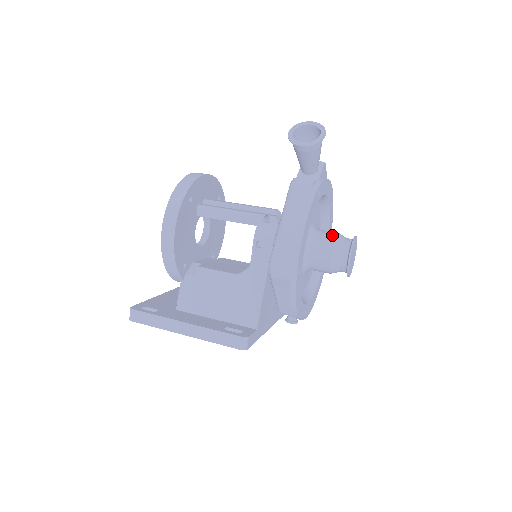
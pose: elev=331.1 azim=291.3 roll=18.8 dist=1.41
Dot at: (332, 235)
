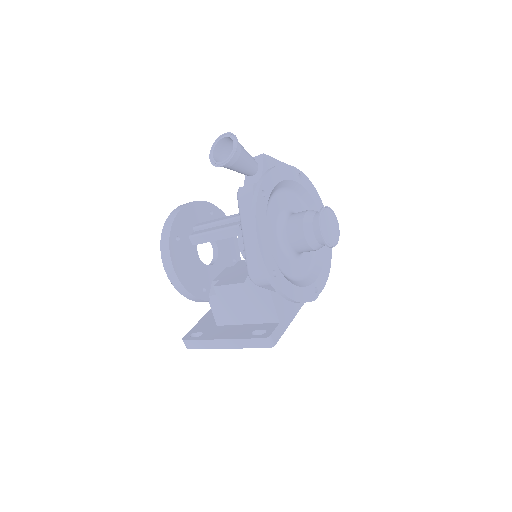
Dot at: (300, 218)
